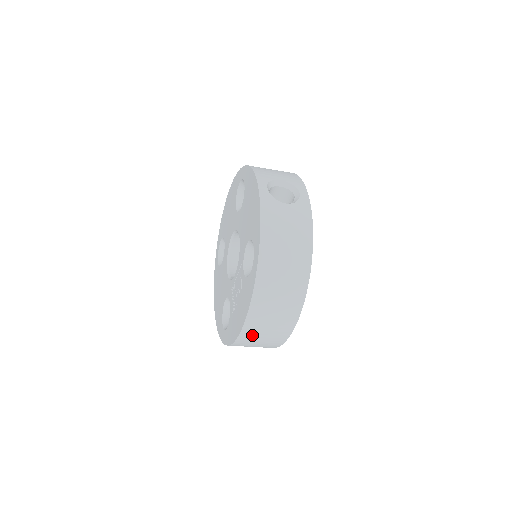
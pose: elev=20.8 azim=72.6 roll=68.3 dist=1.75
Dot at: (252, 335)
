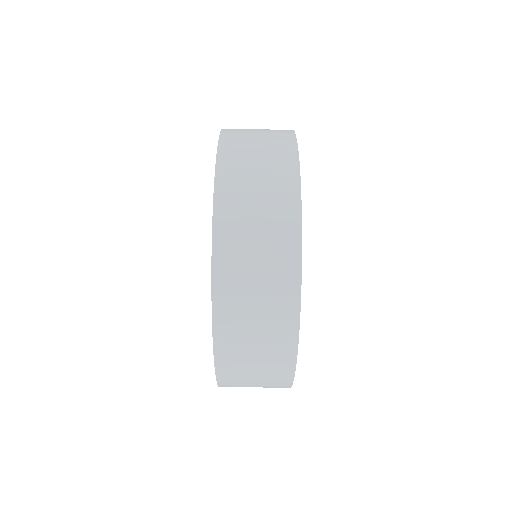
Dot at: (238, 151)
